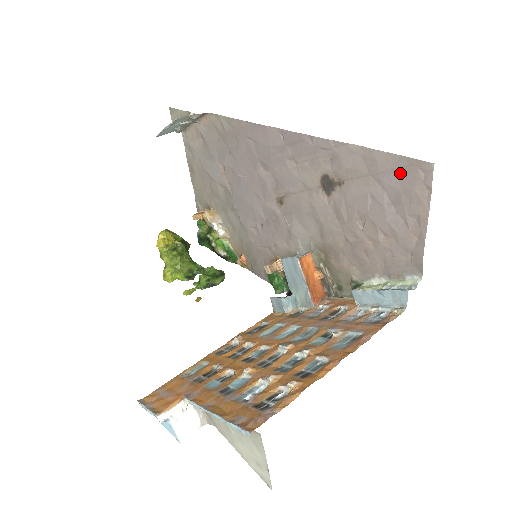
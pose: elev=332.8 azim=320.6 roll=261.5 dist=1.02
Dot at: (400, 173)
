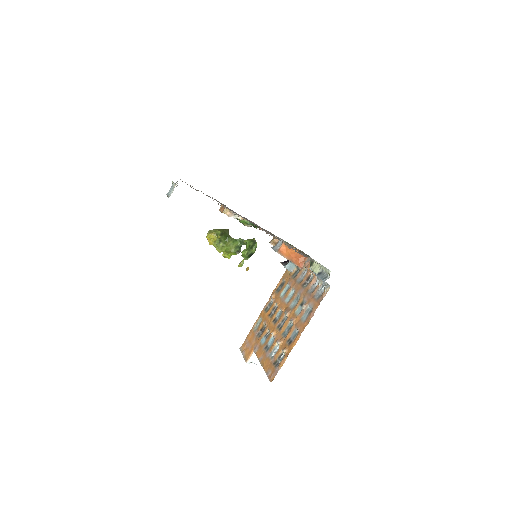
Dot at: occluded
